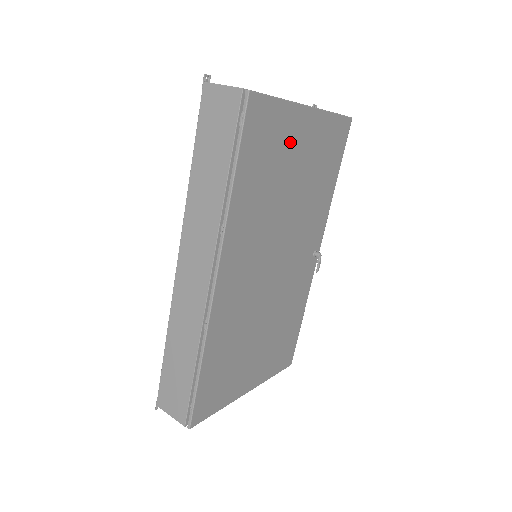
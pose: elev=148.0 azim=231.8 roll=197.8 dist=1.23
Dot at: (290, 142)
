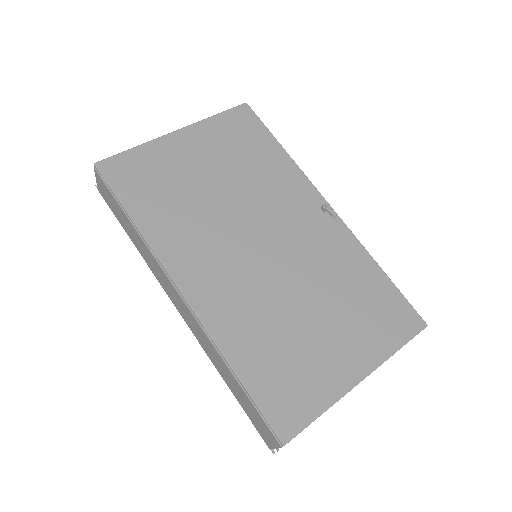
Dot at: (176, 161)
